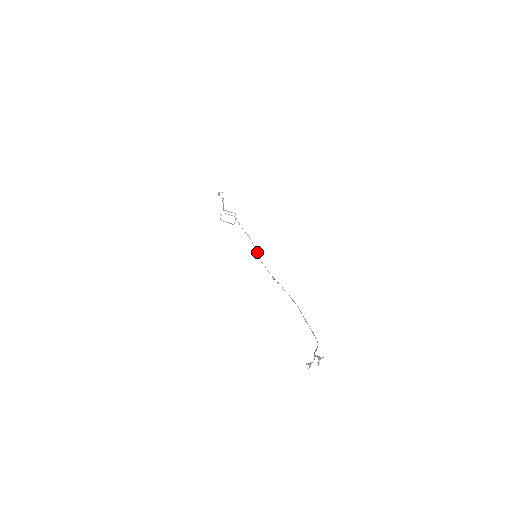
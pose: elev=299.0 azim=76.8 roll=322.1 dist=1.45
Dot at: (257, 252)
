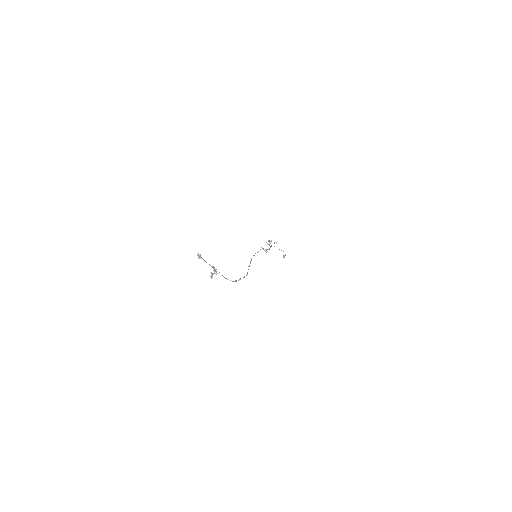
Dot at: occluded
